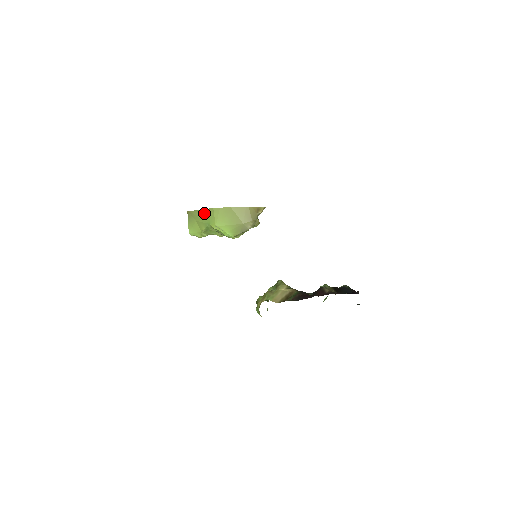
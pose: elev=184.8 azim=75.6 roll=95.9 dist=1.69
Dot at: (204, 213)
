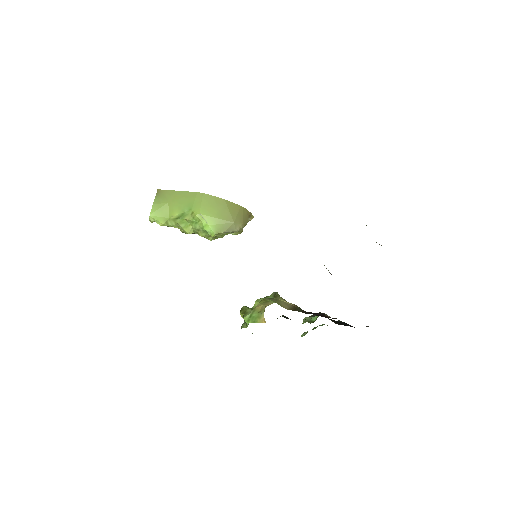
Dot at: (186, 196)
